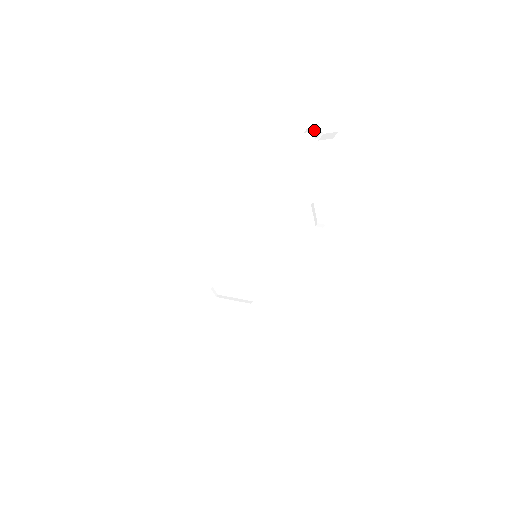
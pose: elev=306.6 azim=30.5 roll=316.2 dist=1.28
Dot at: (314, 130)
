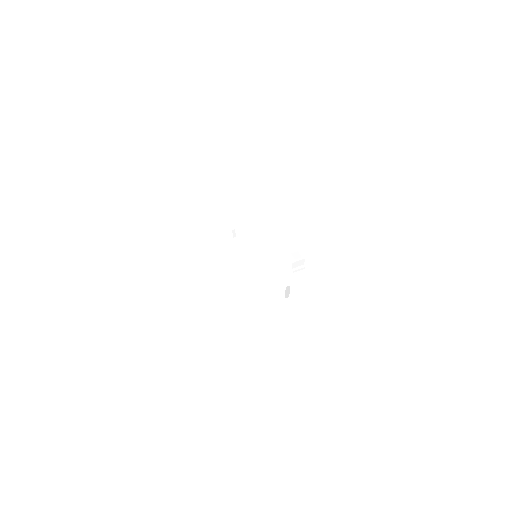
Dot at: (294, 264)
